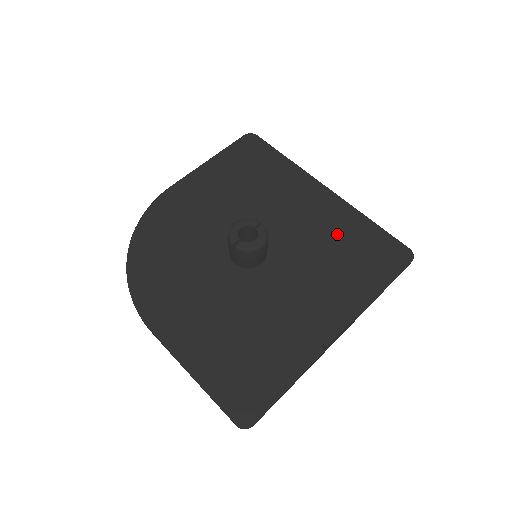
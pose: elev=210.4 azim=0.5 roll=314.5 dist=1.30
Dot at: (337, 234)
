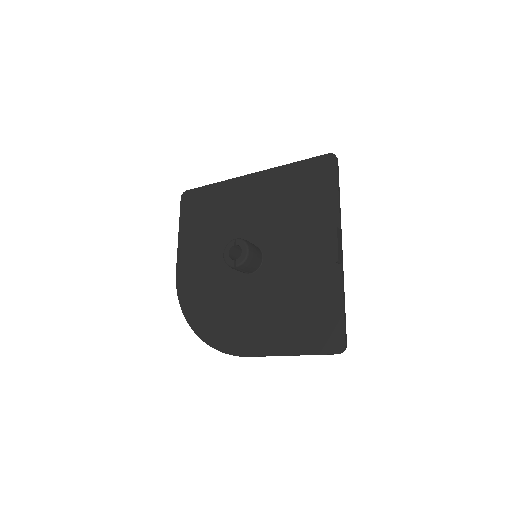
Dot at: (283, 193)
